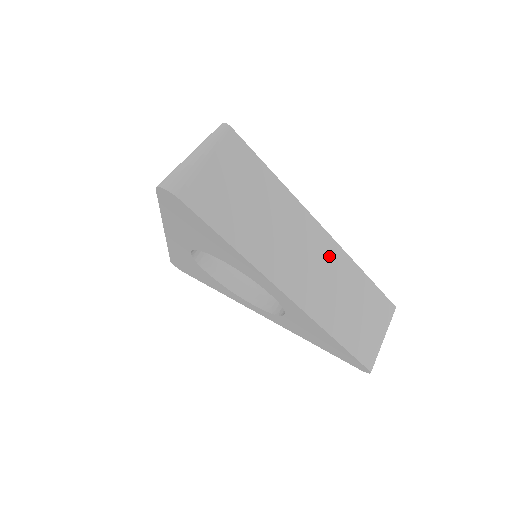
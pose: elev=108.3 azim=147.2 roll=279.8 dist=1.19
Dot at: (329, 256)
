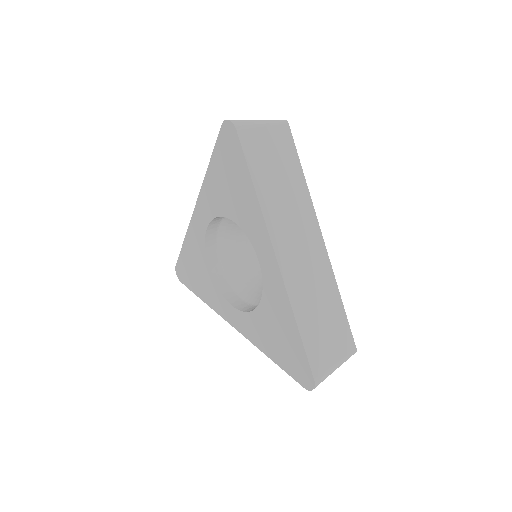
Dot at: (318, 258)
